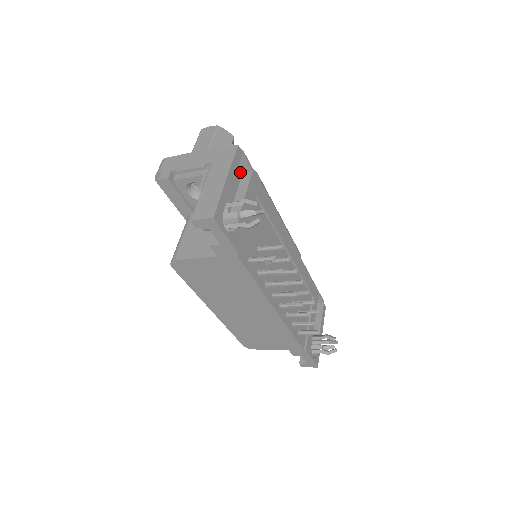
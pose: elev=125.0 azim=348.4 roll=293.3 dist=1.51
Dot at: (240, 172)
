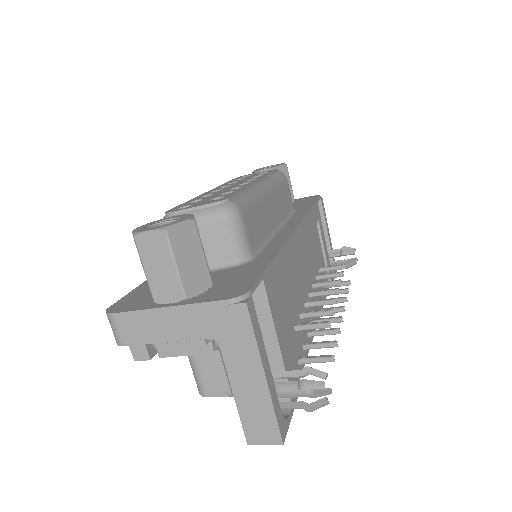
Dot at: occluded
